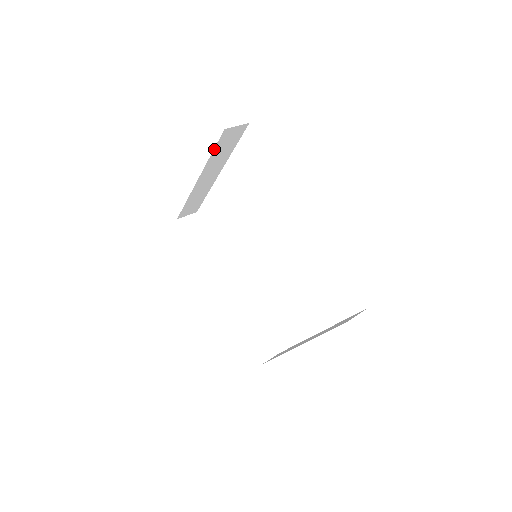
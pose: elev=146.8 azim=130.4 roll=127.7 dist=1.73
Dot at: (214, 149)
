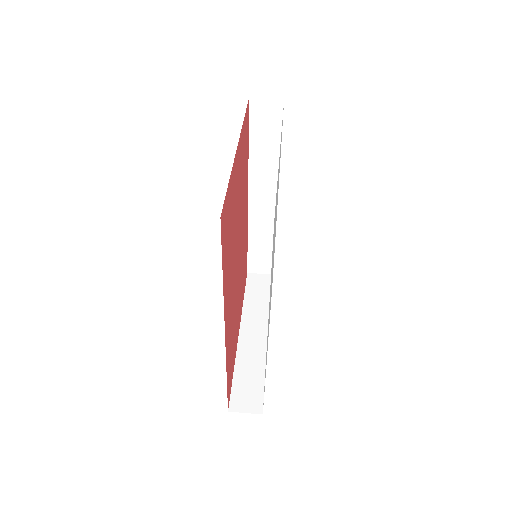
Dot at: occluded
